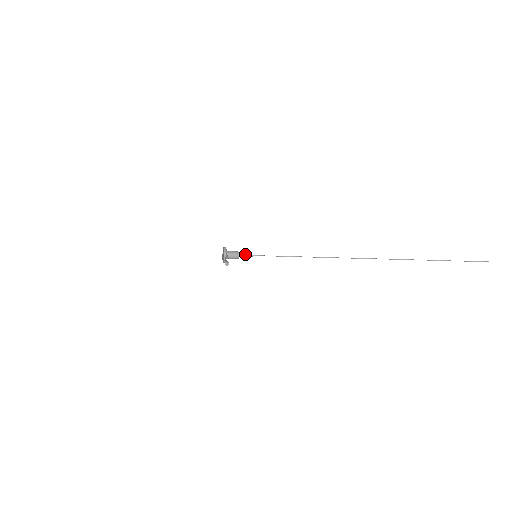
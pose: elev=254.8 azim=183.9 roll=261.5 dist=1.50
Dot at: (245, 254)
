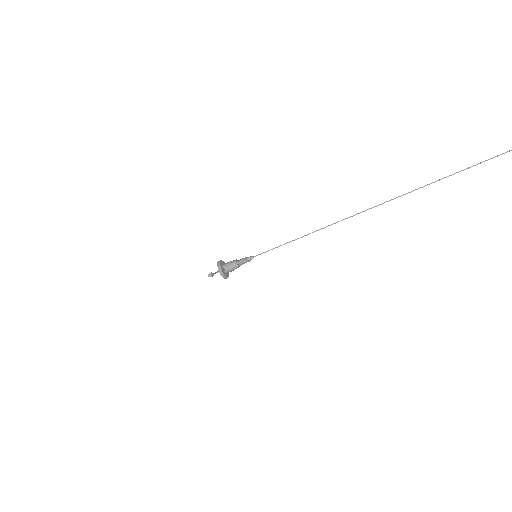
Dot at: (243, 259)
